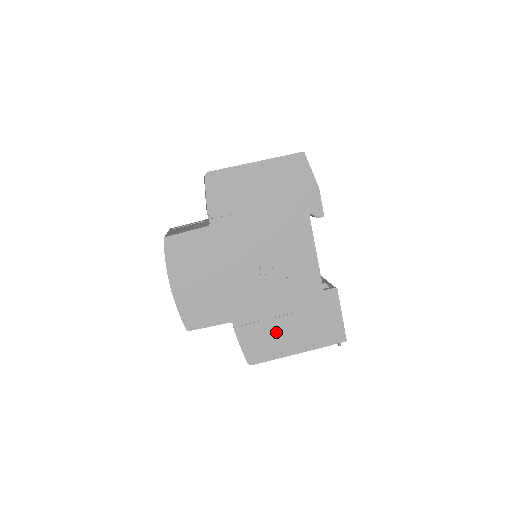
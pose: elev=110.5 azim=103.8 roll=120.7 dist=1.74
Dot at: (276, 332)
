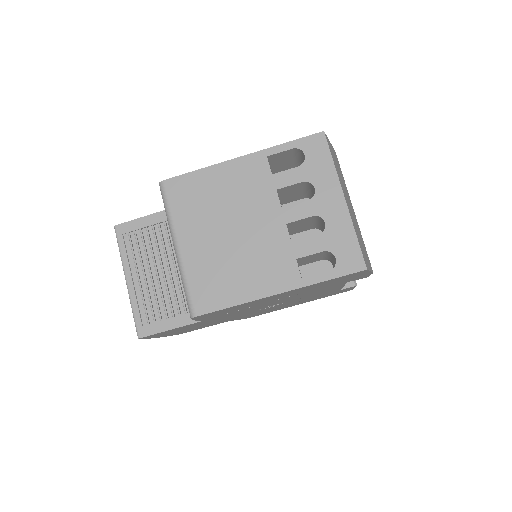
Dot at: occluded
